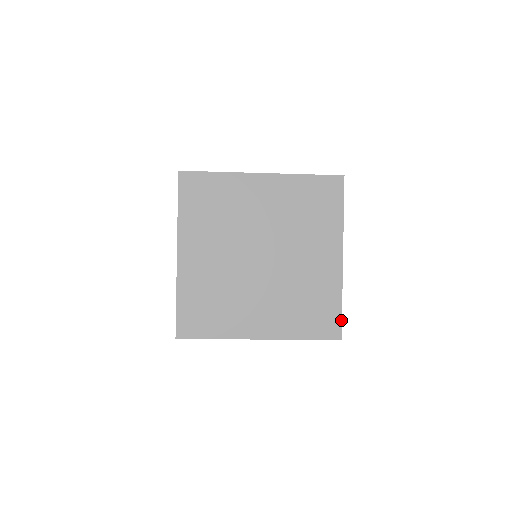
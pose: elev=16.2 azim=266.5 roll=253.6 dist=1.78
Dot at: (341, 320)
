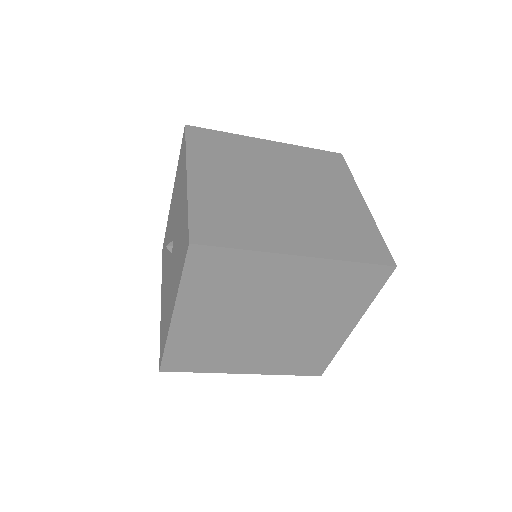
Dot at: (387, 249)
